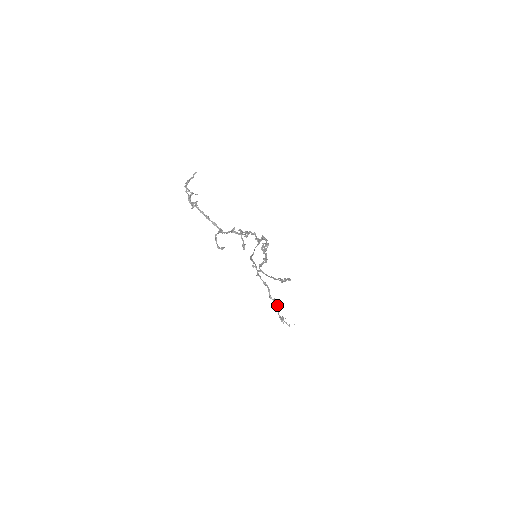
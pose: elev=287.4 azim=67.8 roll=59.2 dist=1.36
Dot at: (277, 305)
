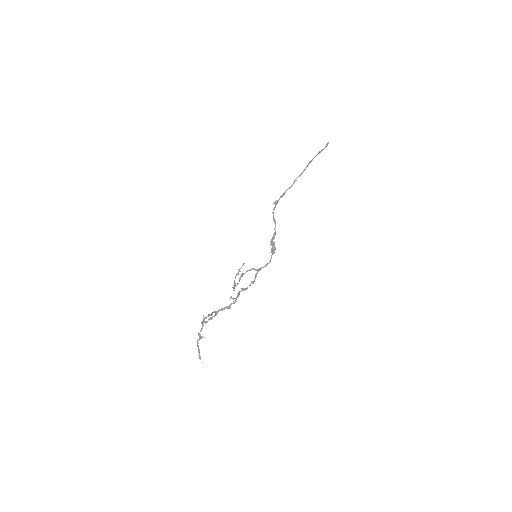
Dot at: occluded
